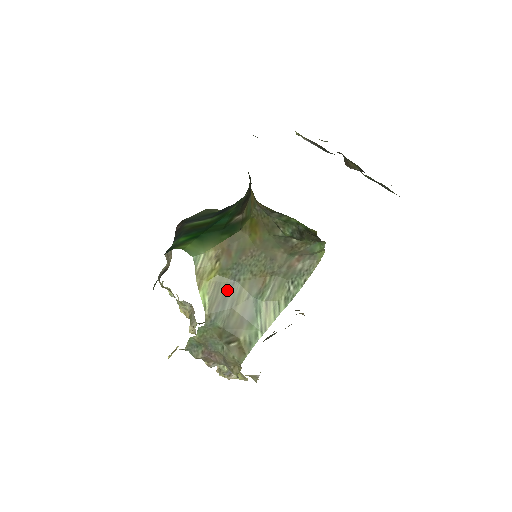
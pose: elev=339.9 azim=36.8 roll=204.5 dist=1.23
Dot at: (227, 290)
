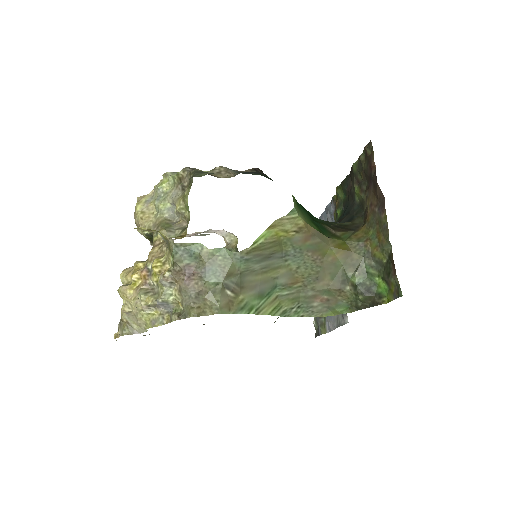
Dot at: (274, 255)
